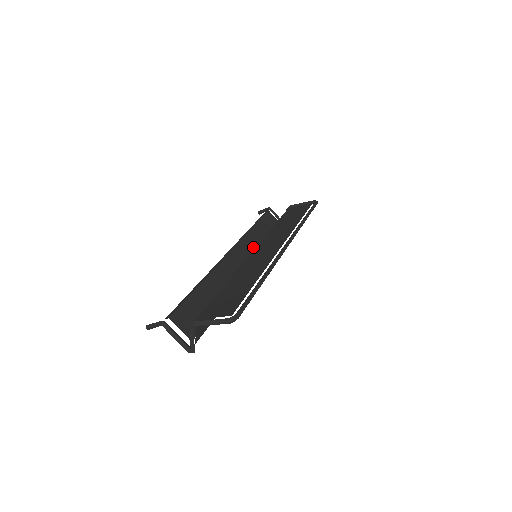
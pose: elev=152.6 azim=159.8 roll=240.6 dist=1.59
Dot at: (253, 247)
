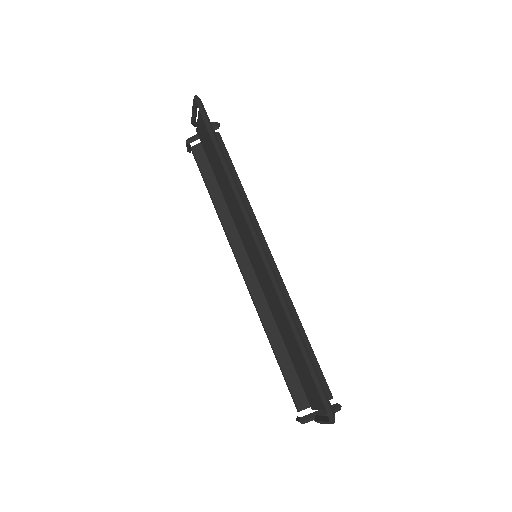
Dot at: occluded
